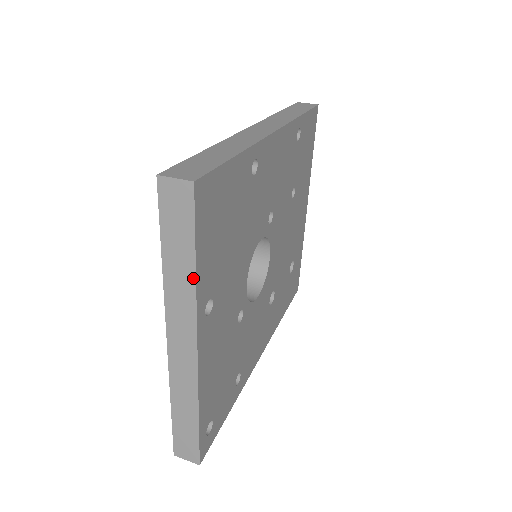
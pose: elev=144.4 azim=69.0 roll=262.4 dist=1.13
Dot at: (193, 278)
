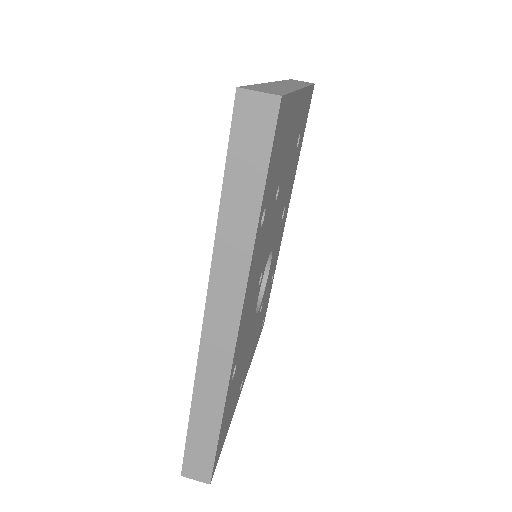
Dot at: occluded
